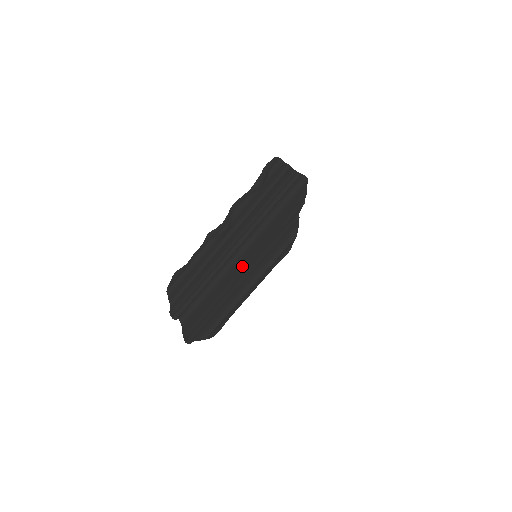
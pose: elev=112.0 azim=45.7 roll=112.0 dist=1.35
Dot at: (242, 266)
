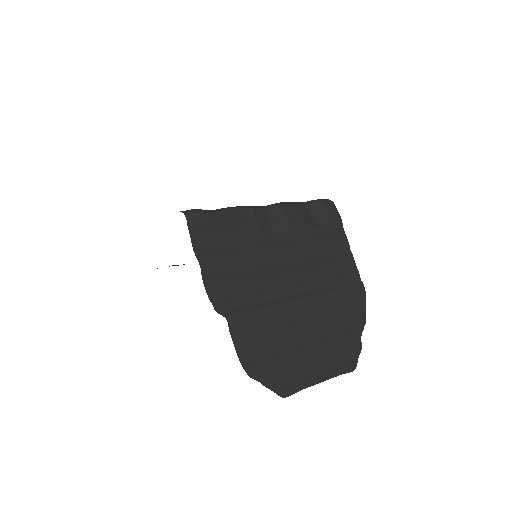
Dot at: (308, 332)
